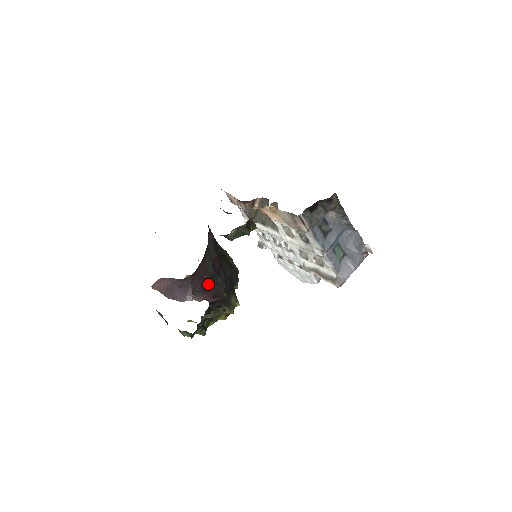
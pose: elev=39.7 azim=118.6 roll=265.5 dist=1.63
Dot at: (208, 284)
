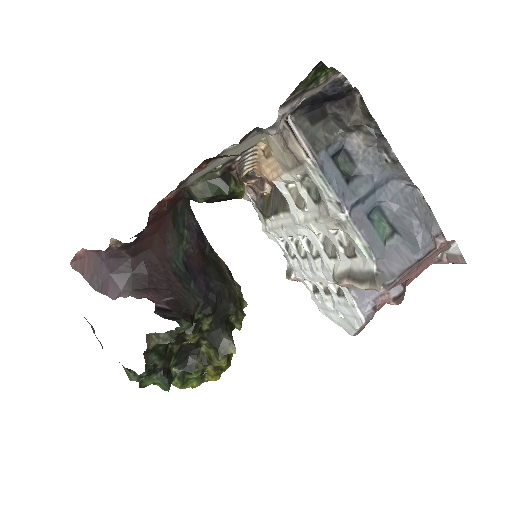
Dot at: (165, 281)
